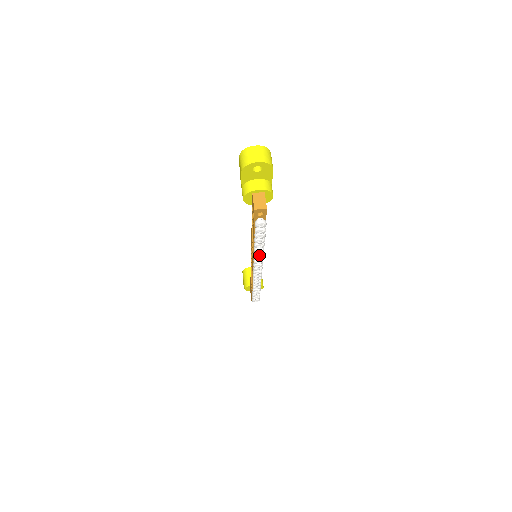
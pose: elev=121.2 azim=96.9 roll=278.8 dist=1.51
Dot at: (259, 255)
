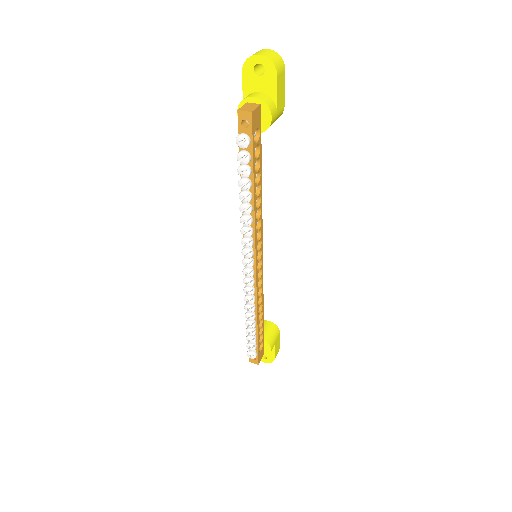
Dot at: (246, 223)
